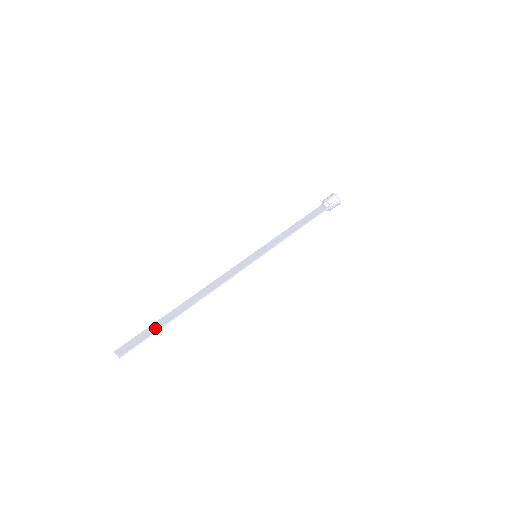
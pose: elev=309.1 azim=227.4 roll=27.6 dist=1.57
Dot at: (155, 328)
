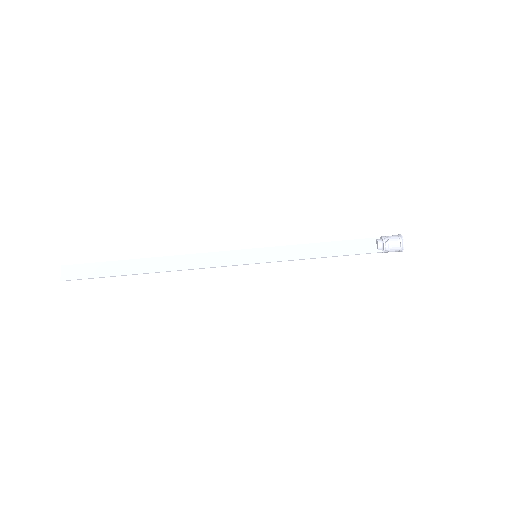
Dot at: (108, 271)
